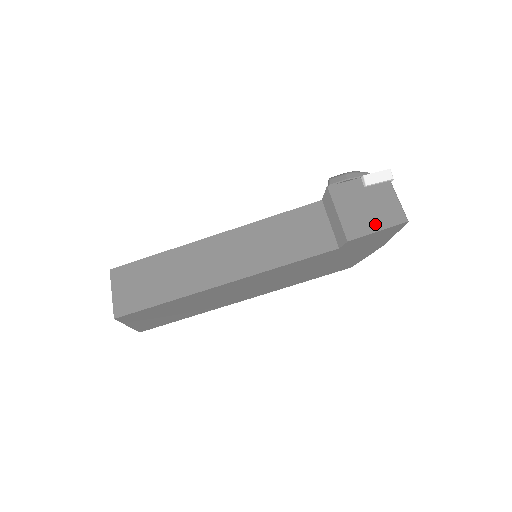
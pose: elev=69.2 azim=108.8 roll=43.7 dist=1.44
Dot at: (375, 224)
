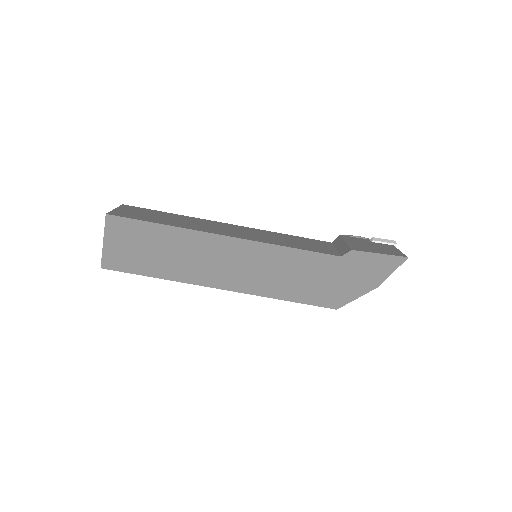
Dot at: (378, 251)
